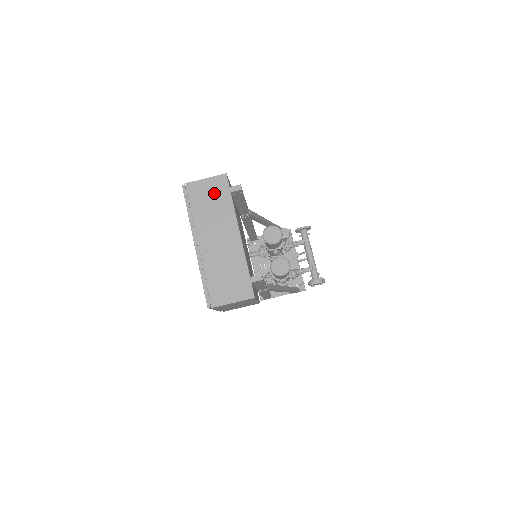
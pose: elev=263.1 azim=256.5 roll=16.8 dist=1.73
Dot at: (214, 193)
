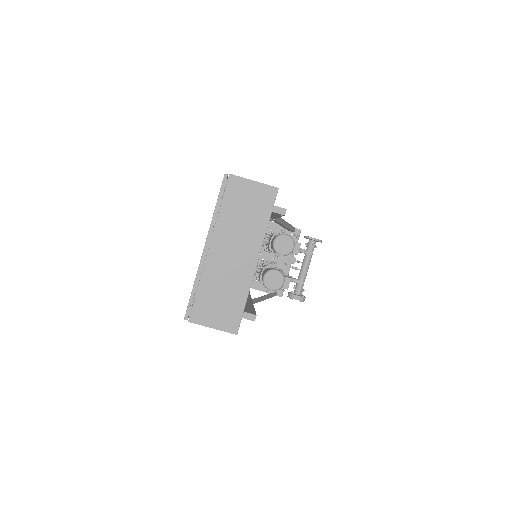
Dot at: (254, 202)
